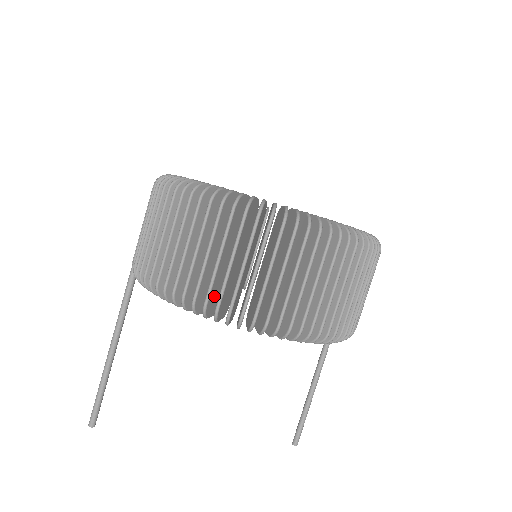
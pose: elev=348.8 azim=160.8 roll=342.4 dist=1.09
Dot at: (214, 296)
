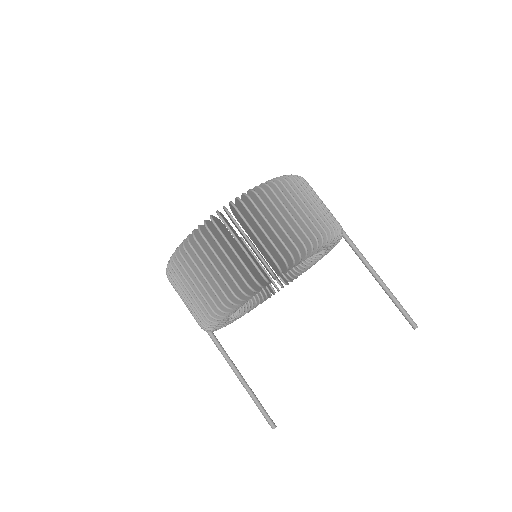
Dot at: occluded
